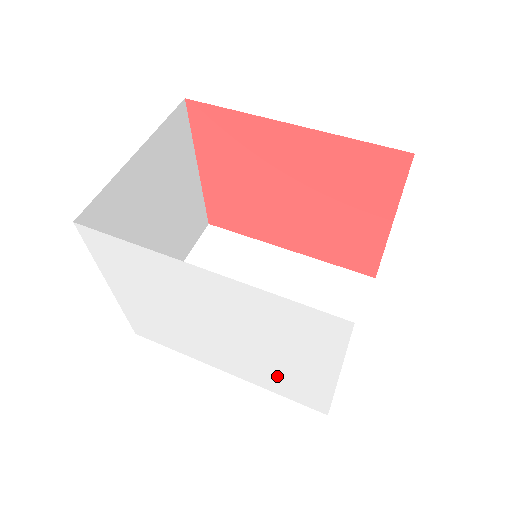
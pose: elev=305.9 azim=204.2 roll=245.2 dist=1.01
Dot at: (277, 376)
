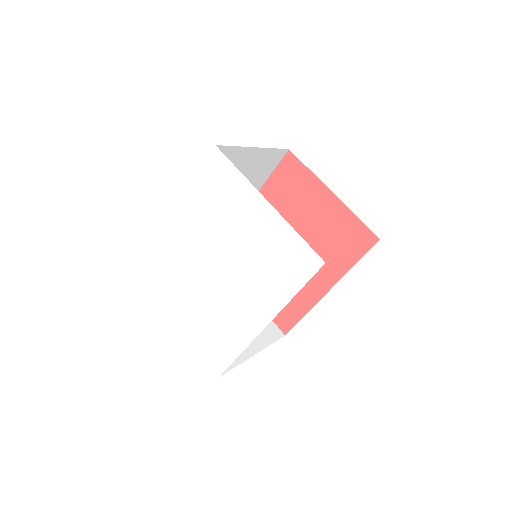
Dot at: (268, 265)
